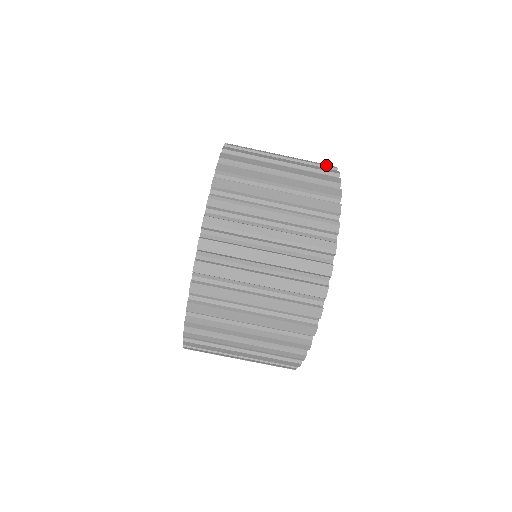
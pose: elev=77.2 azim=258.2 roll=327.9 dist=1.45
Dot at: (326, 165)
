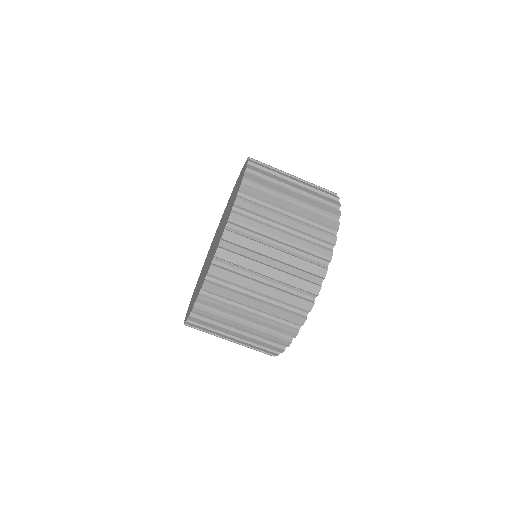
Dot at: (328, 190)
